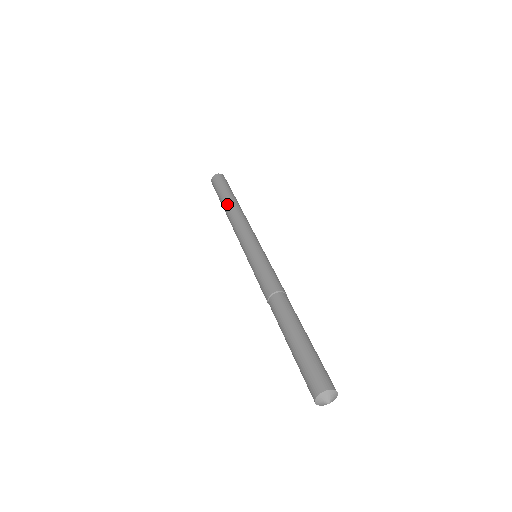
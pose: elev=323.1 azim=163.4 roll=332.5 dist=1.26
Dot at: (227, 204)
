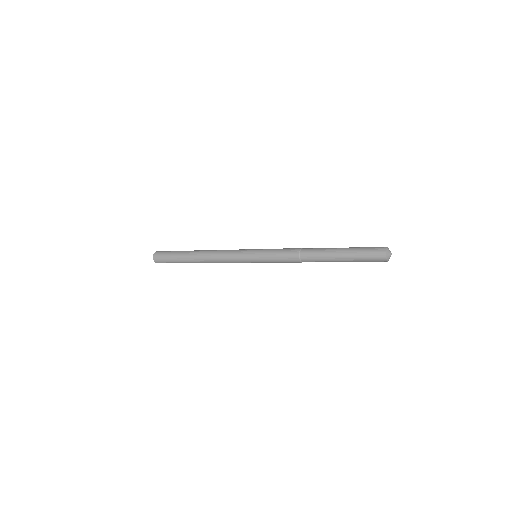
Dot at: (198, 250)
